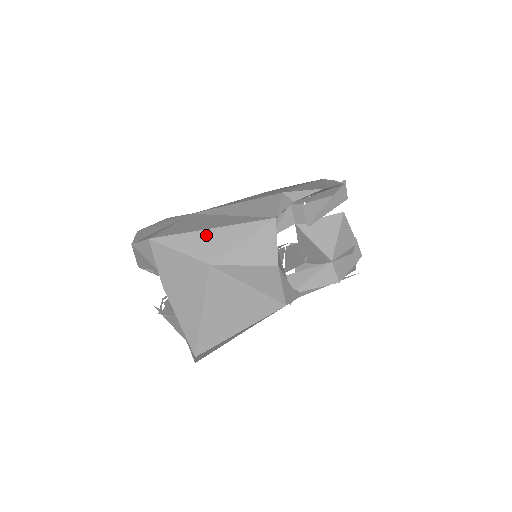
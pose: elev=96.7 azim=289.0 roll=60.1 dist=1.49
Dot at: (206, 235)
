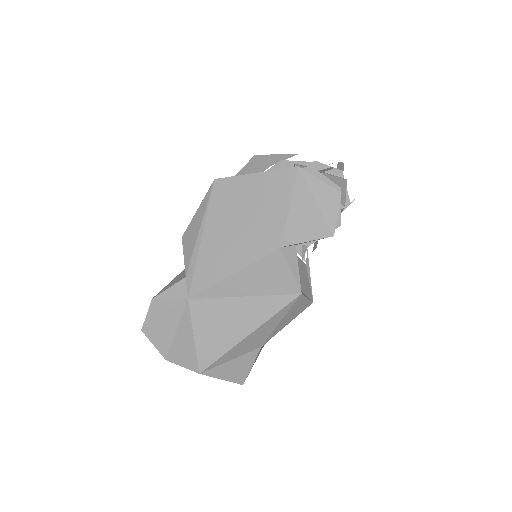
Dot at: (246, 341)
